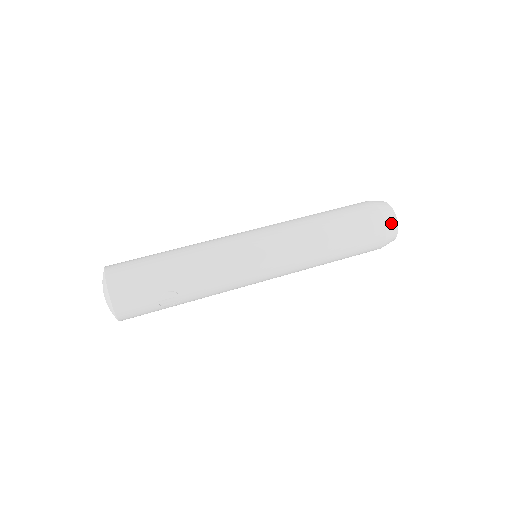
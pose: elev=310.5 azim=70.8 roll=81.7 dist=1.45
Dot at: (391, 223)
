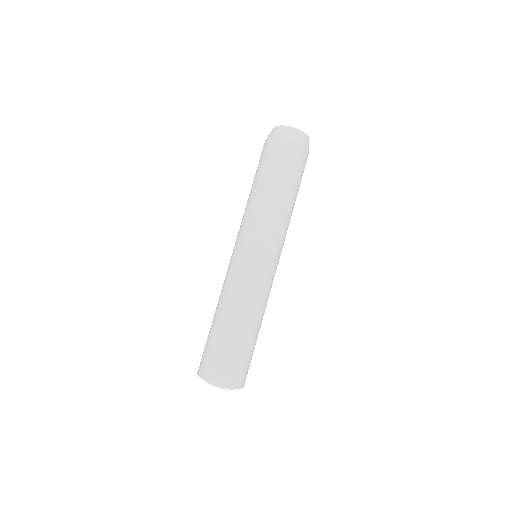
Dot at: (304, 140)
